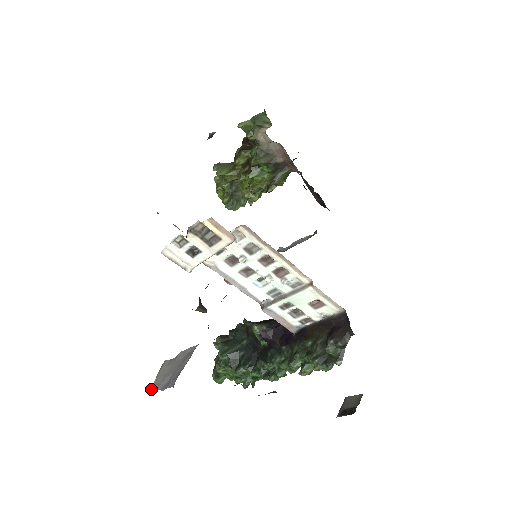
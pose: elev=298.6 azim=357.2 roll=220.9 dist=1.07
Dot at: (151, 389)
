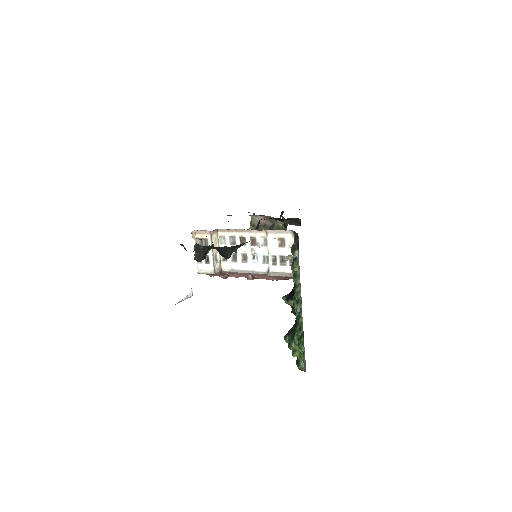
Dot at: occluded
